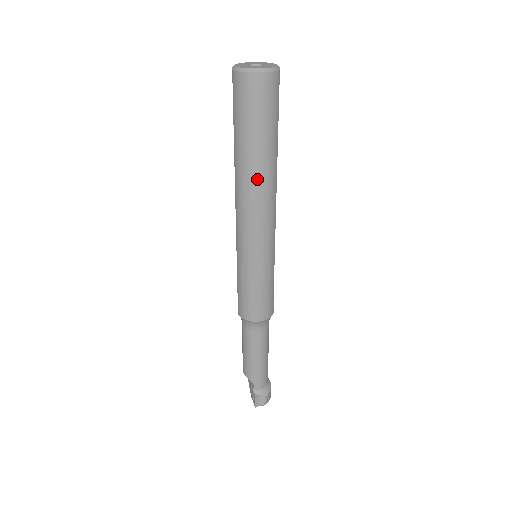
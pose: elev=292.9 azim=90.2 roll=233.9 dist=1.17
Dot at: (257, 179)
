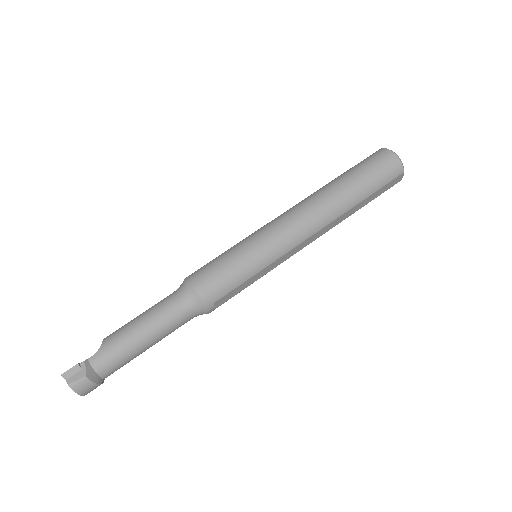
Dot at: (329, 197)
